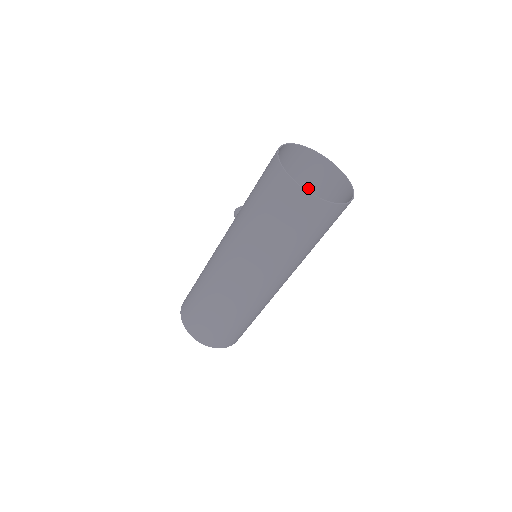
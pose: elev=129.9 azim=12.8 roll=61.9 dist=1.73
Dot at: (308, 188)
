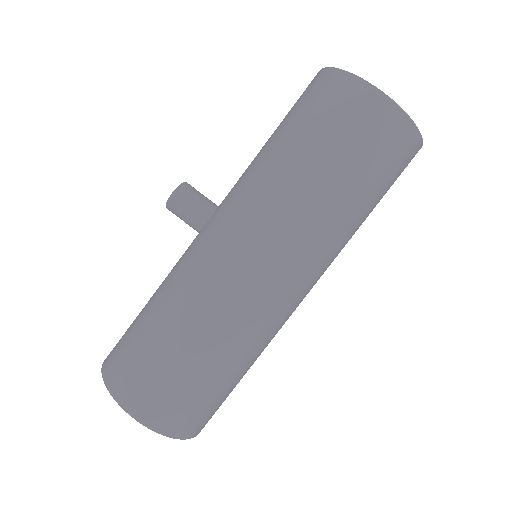
Dot at: occluded
